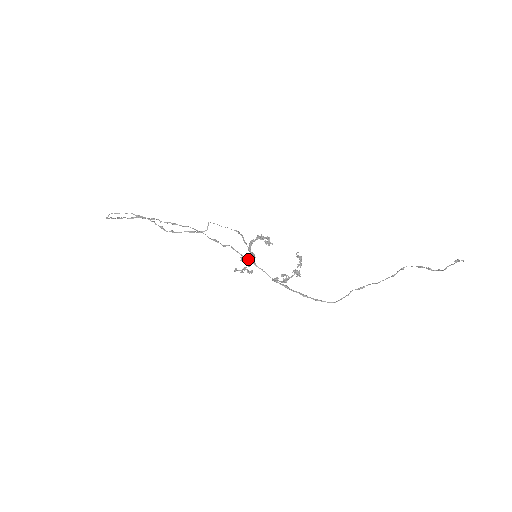
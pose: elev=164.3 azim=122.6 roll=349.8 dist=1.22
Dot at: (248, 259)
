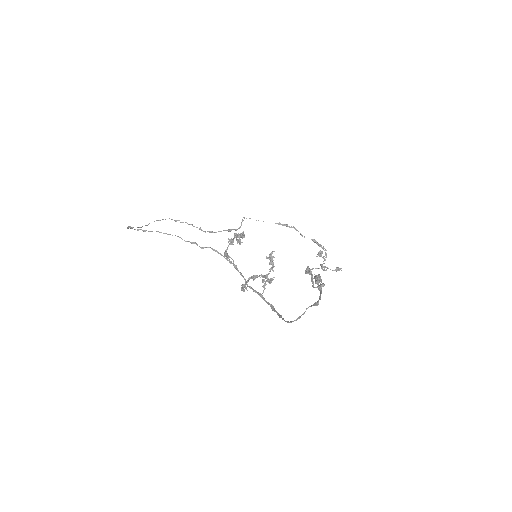
Dot at: (230, 261)
